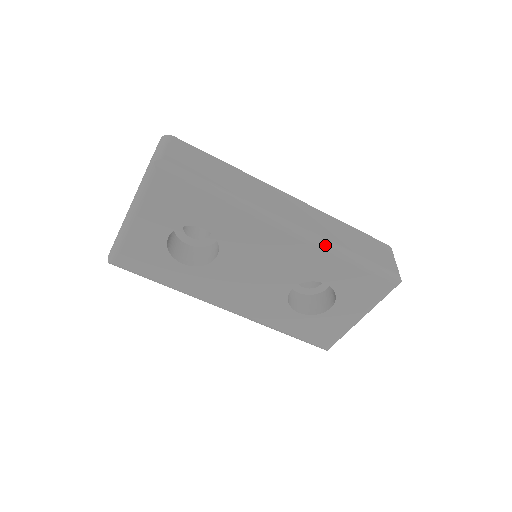
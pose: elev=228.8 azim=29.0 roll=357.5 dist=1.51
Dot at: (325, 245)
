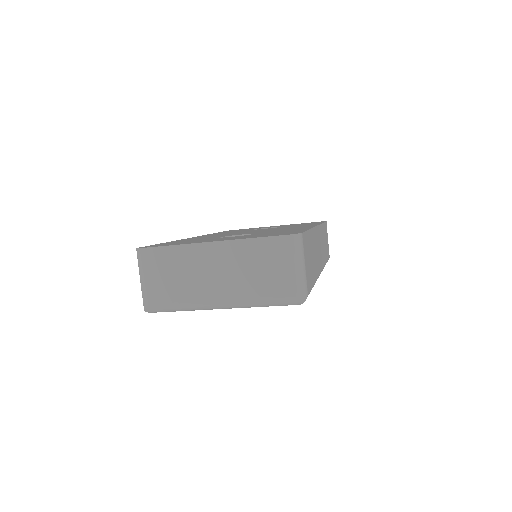
Dot at: occluded
